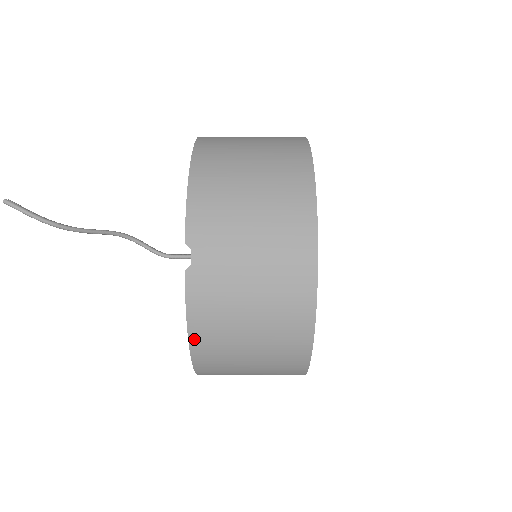
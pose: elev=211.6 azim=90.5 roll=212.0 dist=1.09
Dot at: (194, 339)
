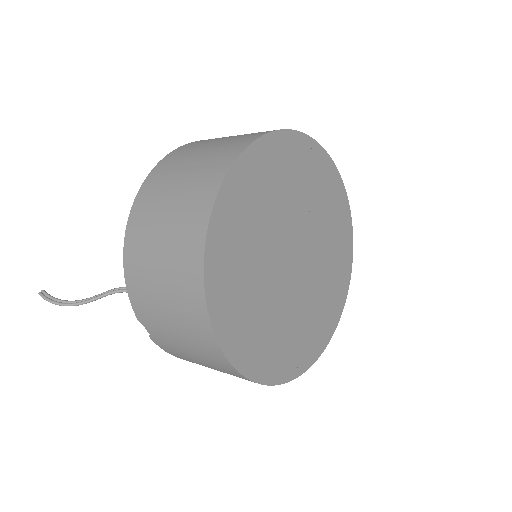
Dot at: occluded
